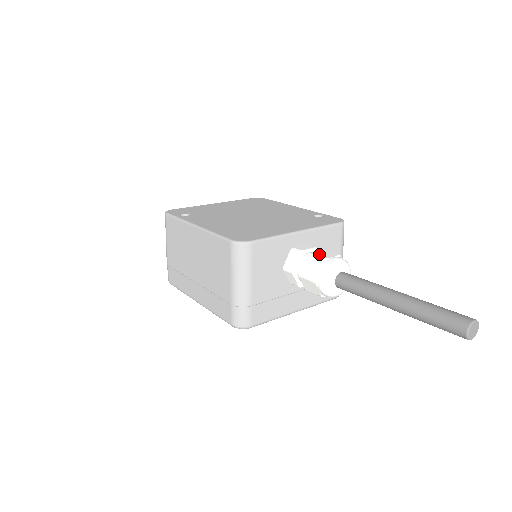
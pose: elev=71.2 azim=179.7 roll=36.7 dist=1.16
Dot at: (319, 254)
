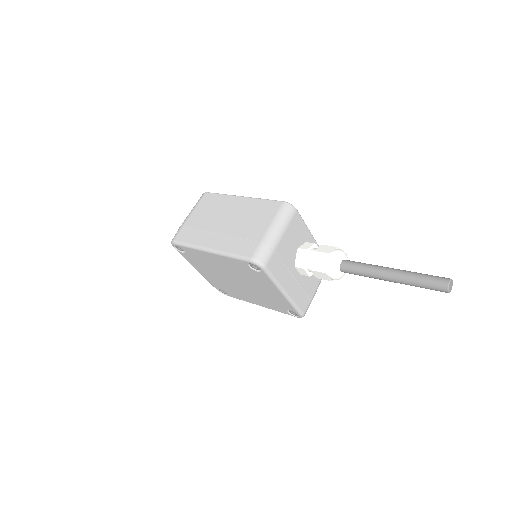
Dot at: occluded
